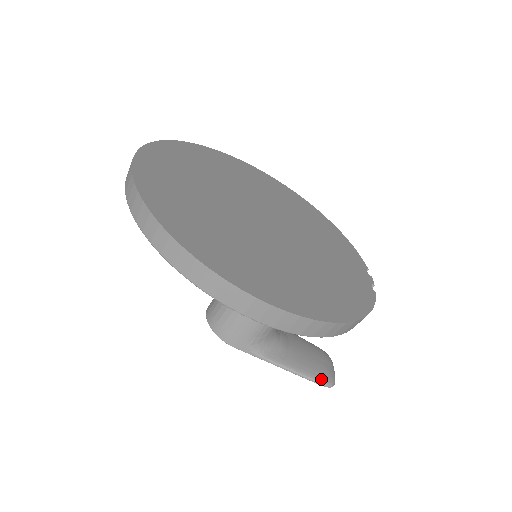
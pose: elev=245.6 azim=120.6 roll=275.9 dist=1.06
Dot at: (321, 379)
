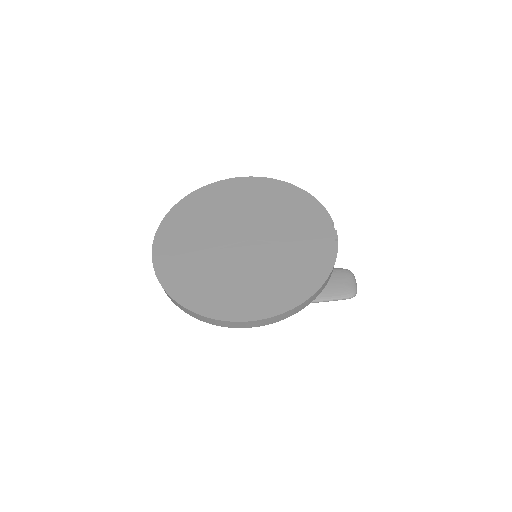
Dot at: (344, 296)
